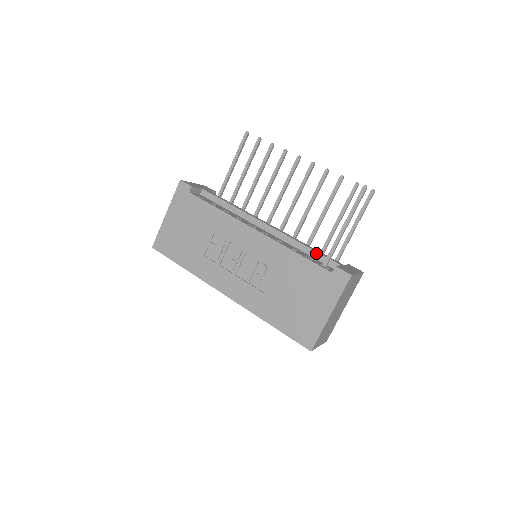
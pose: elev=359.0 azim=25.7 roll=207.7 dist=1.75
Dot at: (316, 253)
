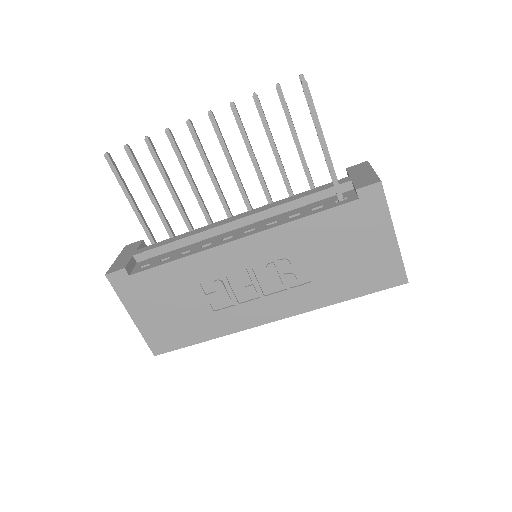
Dot at: (315, 195)
